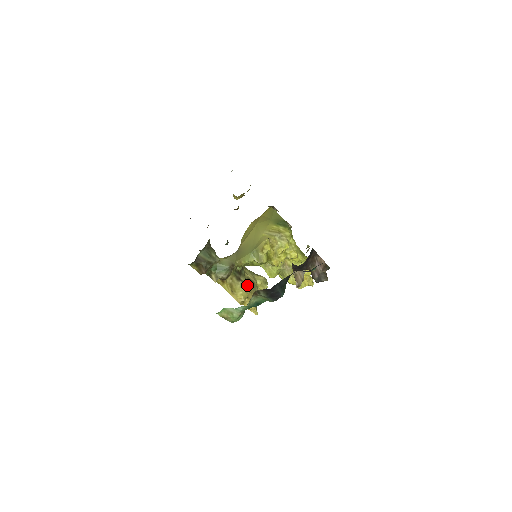
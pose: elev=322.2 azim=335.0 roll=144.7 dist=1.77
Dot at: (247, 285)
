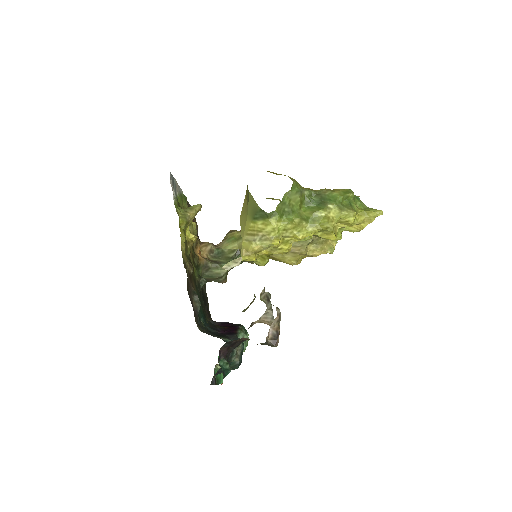
Dot at: (291, 248)
